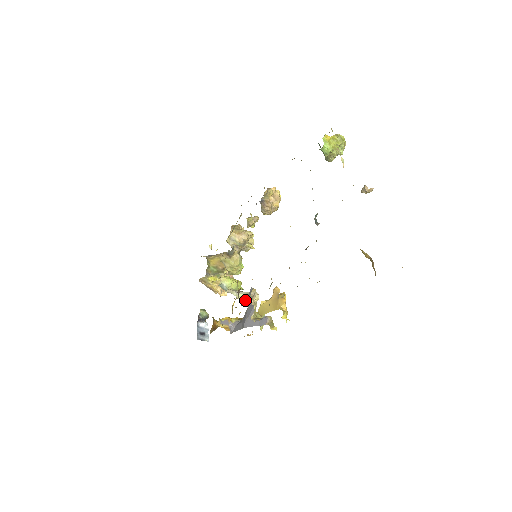
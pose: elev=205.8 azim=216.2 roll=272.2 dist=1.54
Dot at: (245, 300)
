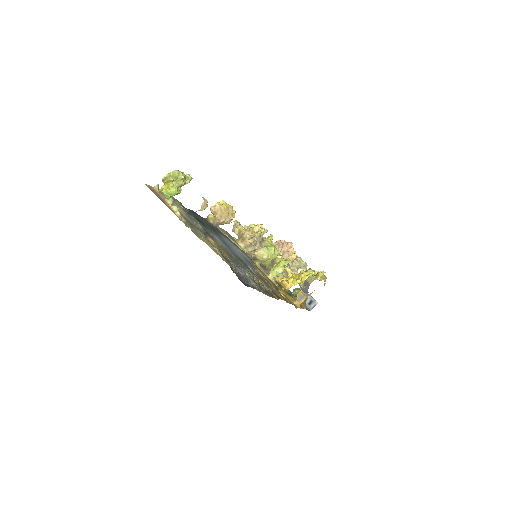
Dot at: occluded
